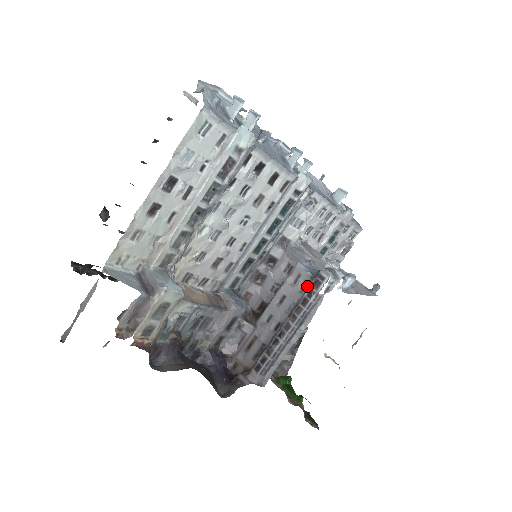
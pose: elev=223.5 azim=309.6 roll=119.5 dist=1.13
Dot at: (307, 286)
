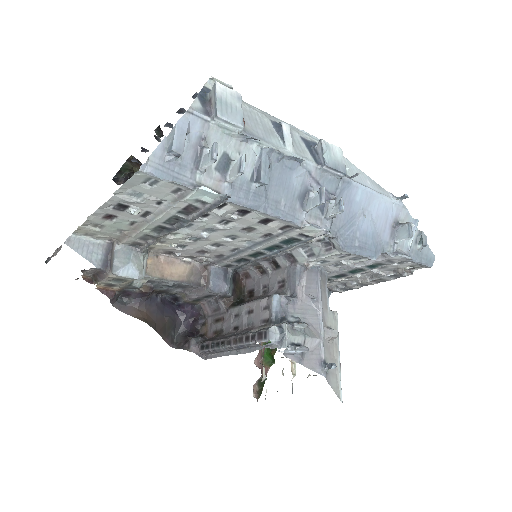
Dot at: (267, 322)
